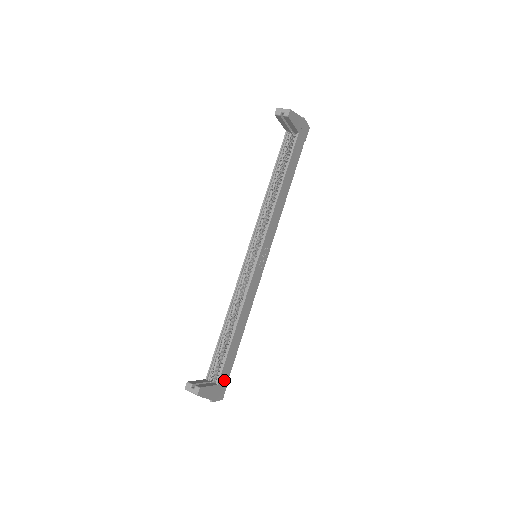
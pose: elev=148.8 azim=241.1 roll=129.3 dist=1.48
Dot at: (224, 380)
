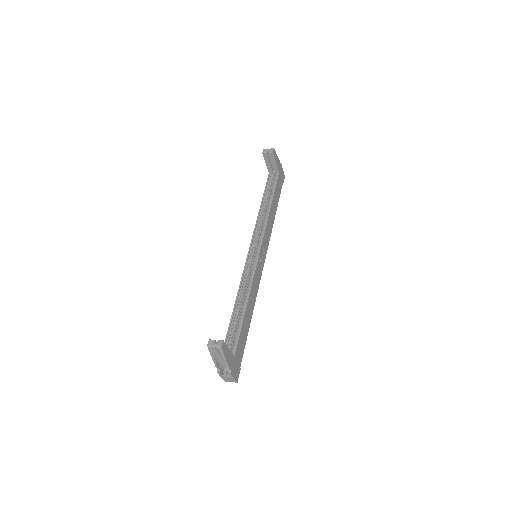
Dot at: (238, 358)
